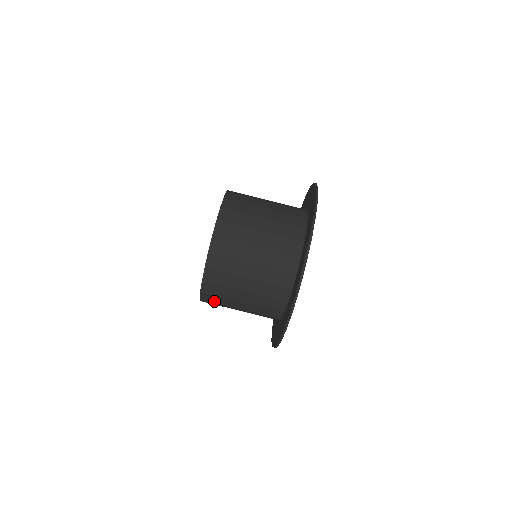
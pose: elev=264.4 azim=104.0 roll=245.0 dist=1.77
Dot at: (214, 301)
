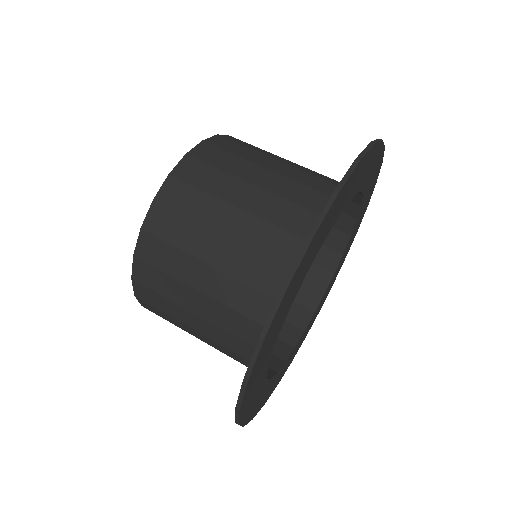
Dot at: (165, 238)
